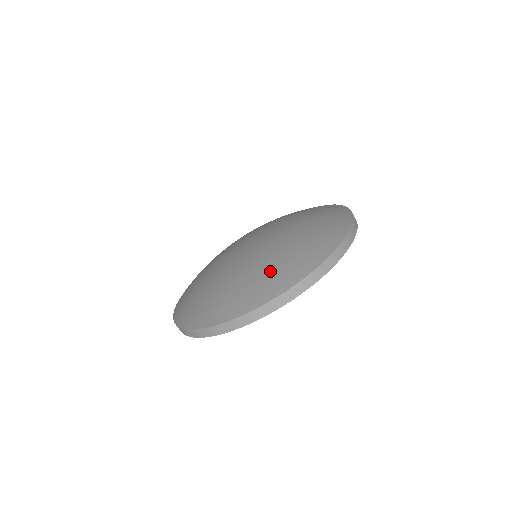
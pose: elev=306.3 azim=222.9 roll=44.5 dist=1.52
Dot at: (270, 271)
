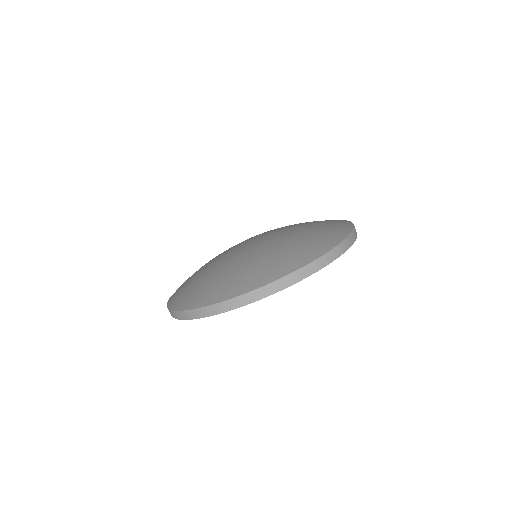
Dot at: (250, 269)
